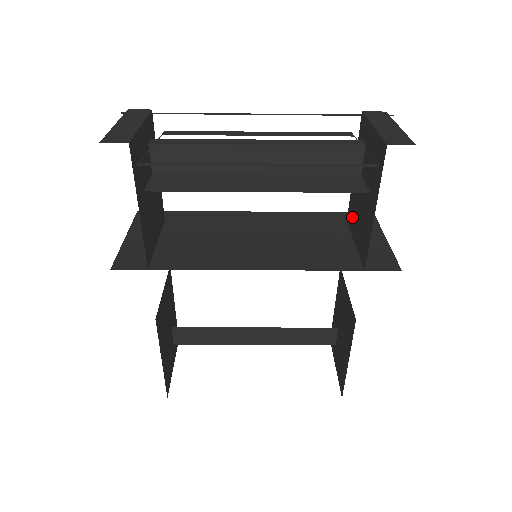
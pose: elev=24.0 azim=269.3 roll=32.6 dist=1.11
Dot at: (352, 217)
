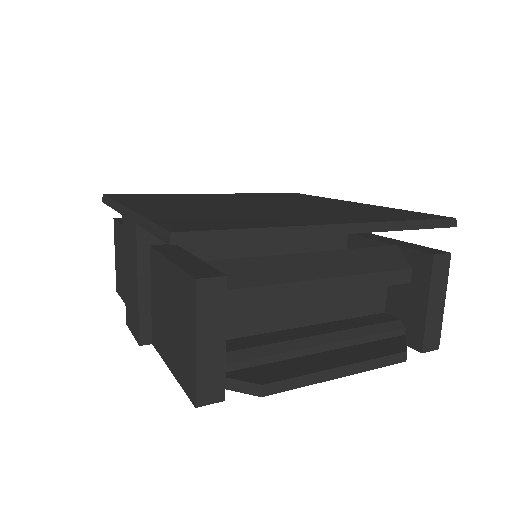
Dot at: occluded
